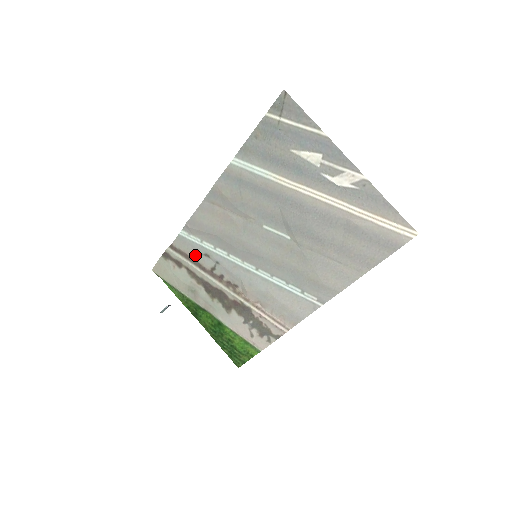
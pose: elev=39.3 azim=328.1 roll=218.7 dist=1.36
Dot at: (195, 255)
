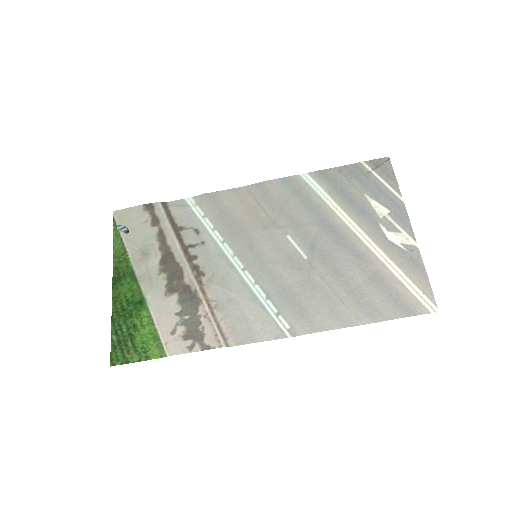
Dot at: (183, 224)
